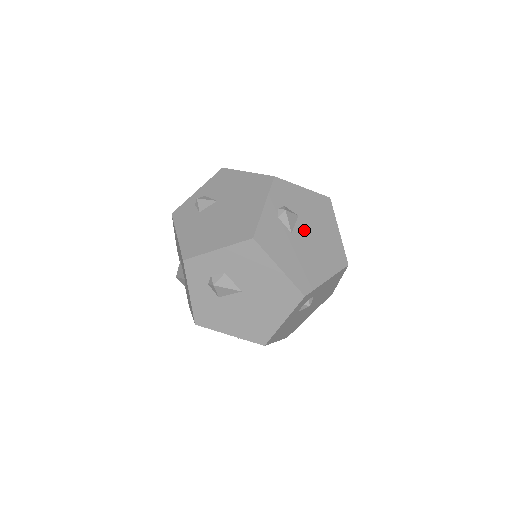
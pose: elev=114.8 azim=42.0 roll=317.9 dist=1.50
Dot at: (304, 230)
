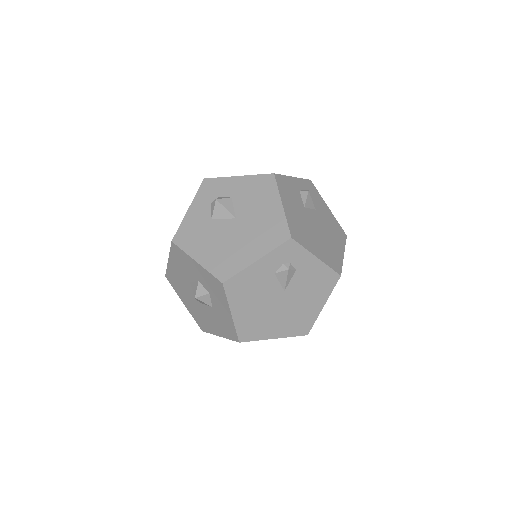
Dot at: (315, 219)
